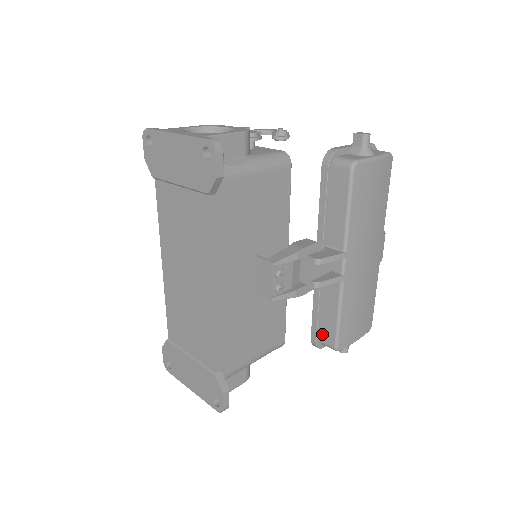
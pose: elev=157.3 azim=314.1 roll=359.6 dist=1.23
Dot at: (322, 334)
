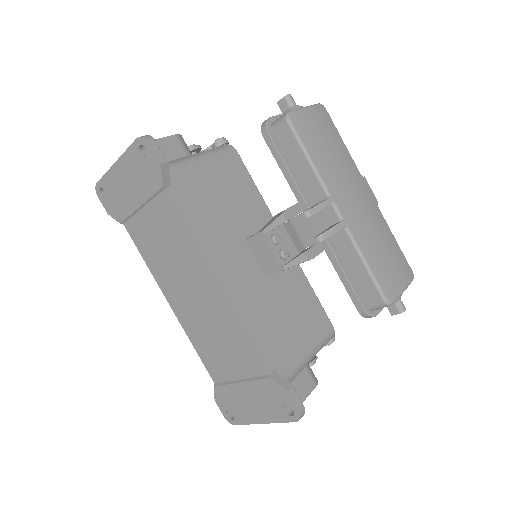
Dot at: (364, 298)
